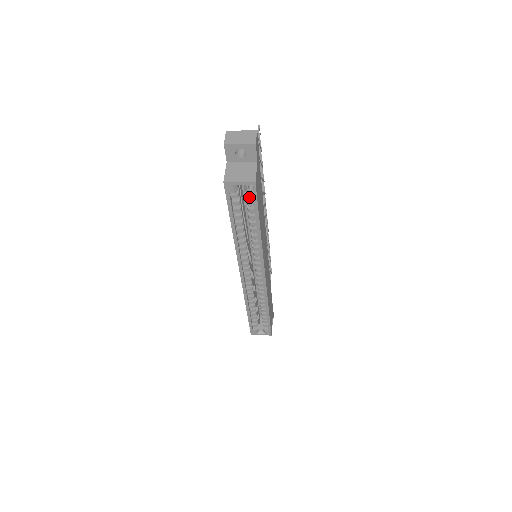
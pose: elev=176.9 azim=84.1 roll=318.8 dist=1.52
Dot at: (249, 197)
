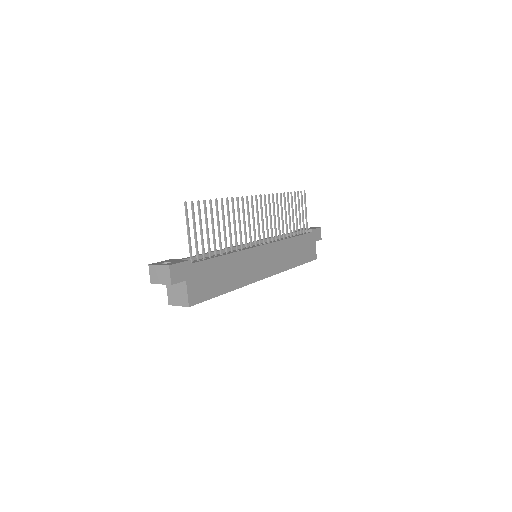
Dot at: occluded
